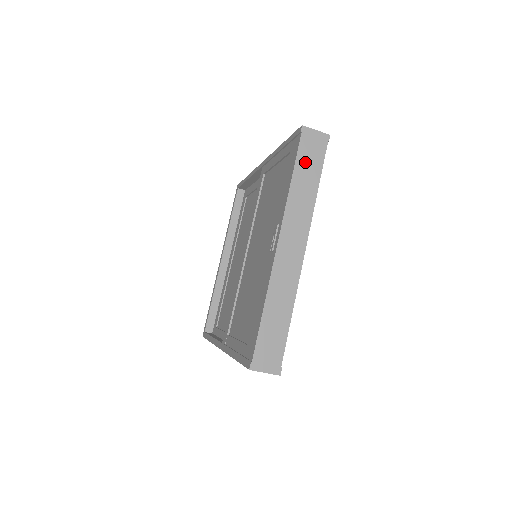
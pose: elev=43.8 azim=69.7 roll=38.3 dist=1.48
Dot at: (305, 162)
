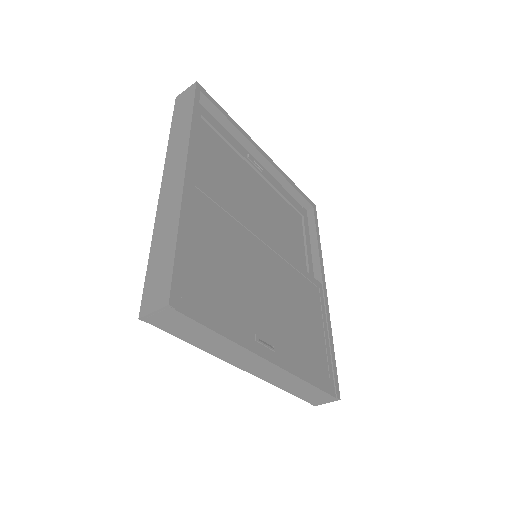
Dot at: (184, 333)
